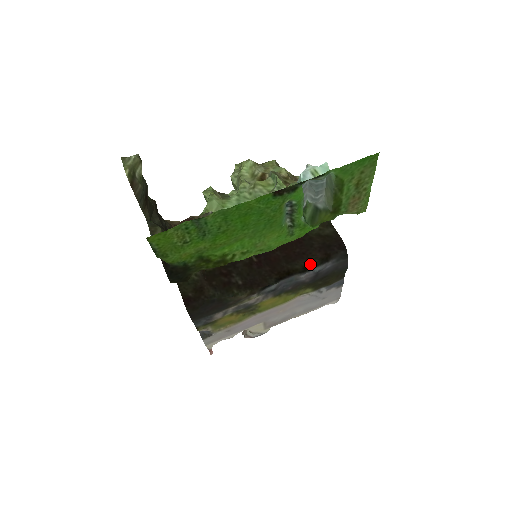
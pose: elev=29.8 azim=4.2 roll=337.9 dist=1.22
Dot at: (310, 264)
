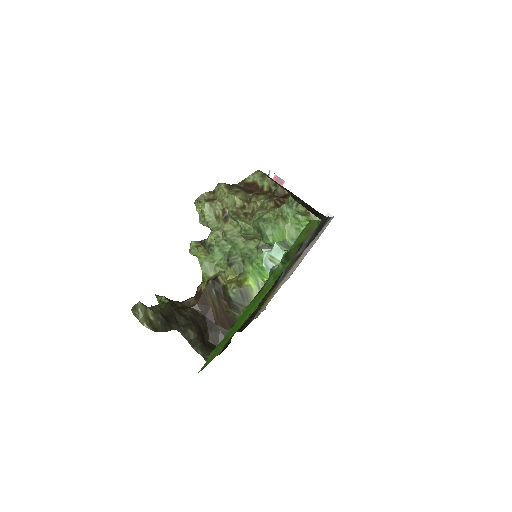
Dot at: occluded
